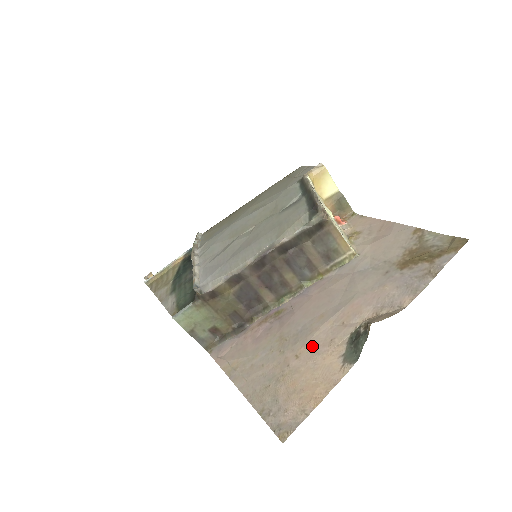
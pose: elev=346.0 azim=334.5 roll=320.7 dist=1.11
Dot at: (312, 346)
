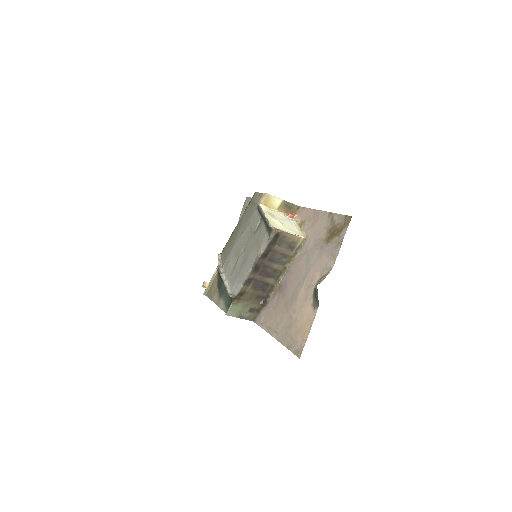
Dot at: (299, 303)
